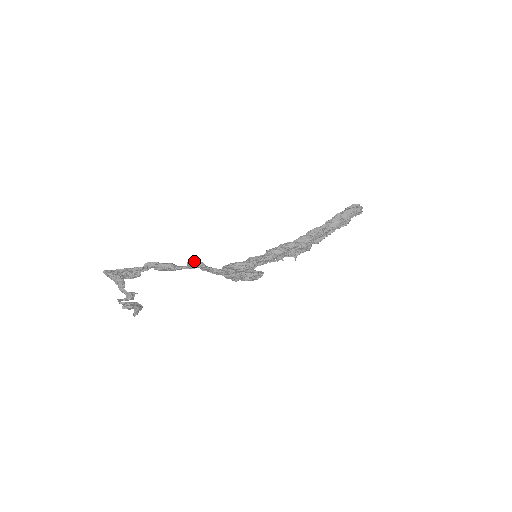
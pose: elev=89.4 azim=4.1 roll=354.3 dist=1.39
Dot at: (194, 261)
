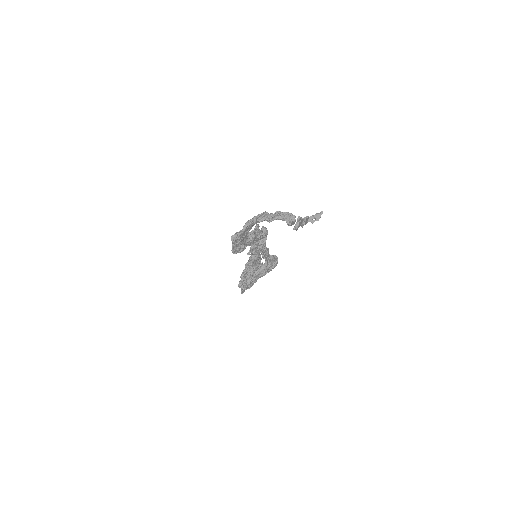
Dot at: (264, 227)
